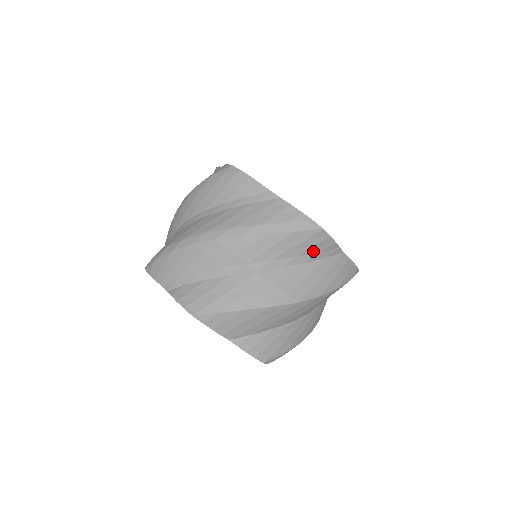
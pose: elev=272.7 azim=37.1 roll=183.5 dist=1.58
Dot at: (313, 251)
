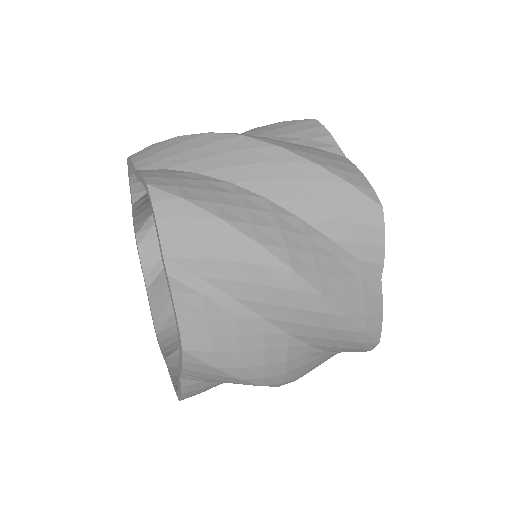
Dot at: (297, 136)
